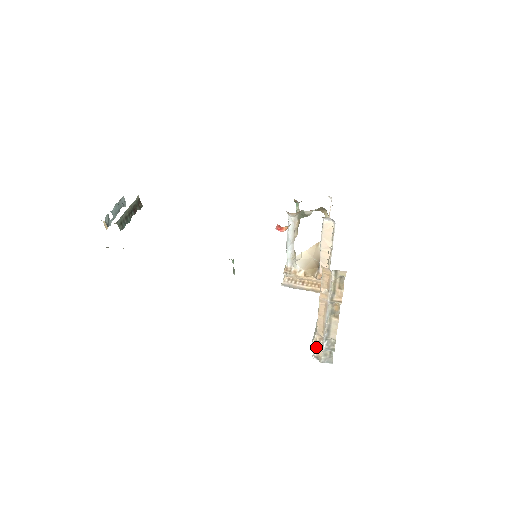
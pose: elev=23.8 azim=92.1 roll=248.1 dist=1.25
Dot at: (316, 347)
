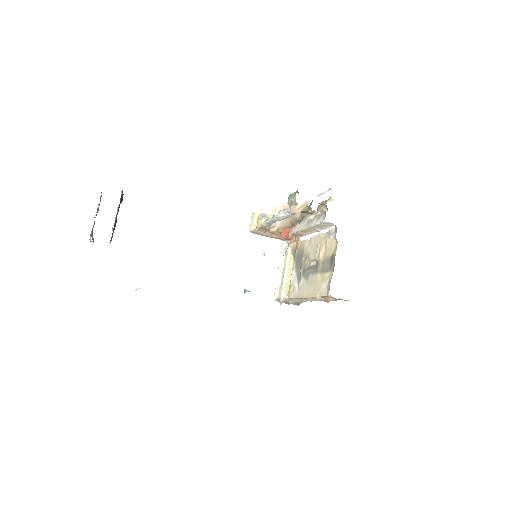
Dot at: (284, 302)
